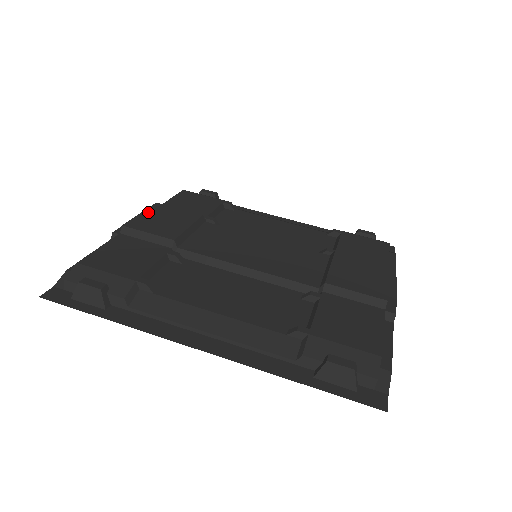
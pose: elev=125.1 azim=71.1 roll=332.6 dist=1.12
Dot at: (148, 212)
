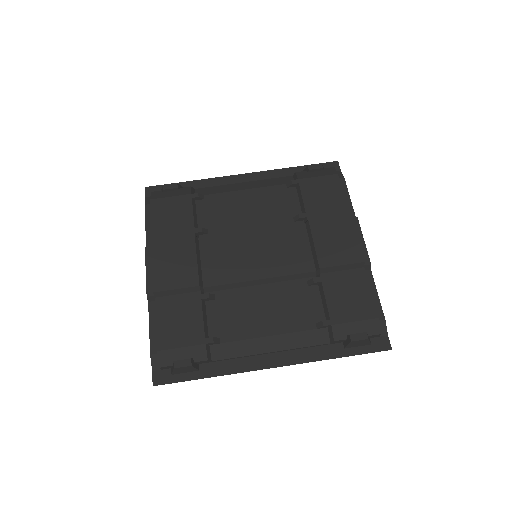
Dot at: (156, 261)
